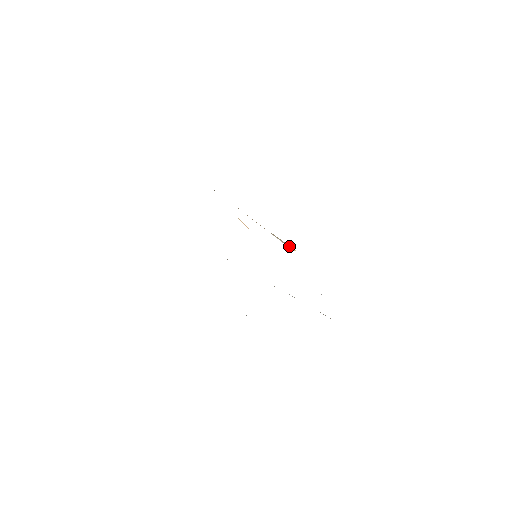
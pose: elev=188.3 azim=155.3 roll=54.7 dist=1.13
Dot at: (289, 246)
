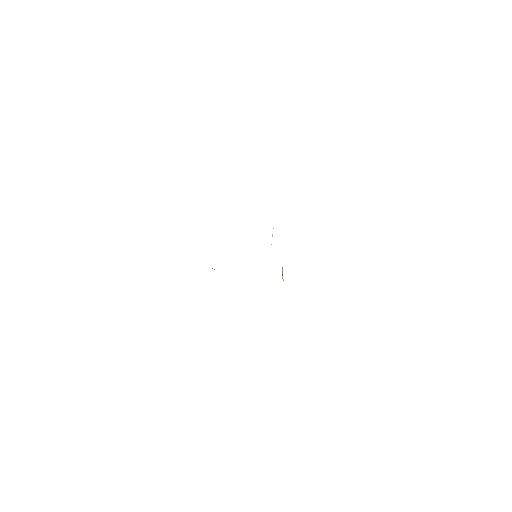
Dot at: occluded
